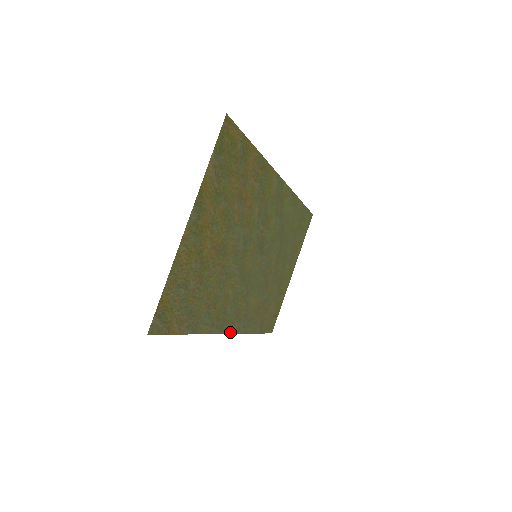
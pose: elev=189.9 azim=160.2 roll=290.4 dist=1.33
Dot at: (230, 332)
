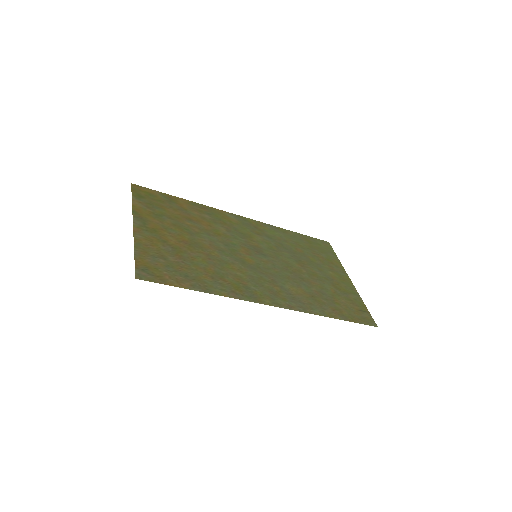
Dot at: (276, 306)
